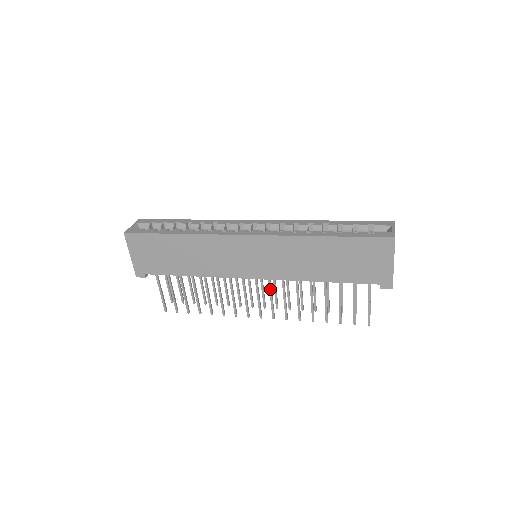
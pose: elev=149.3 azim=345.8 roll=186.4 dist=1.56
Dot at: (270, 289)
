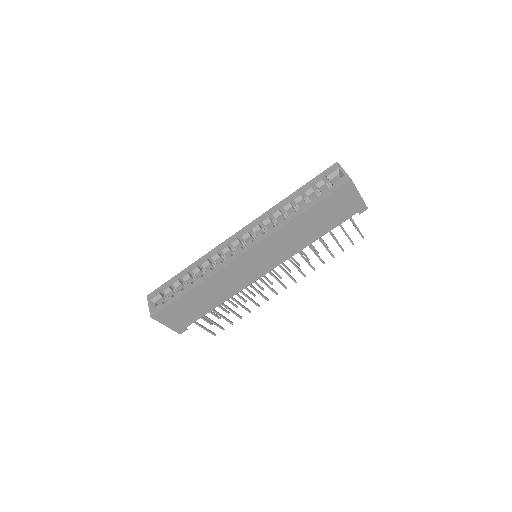
Dot at: (282, 269)
